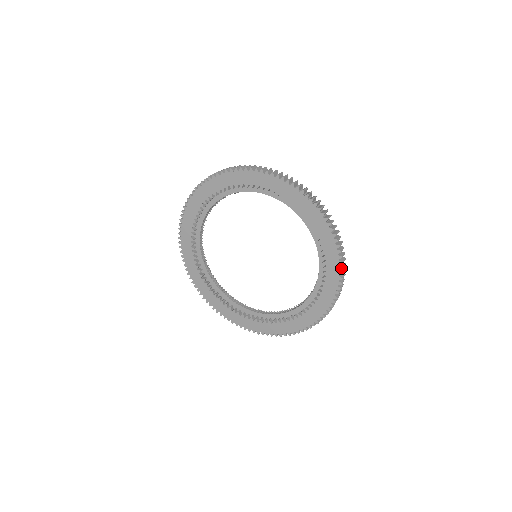
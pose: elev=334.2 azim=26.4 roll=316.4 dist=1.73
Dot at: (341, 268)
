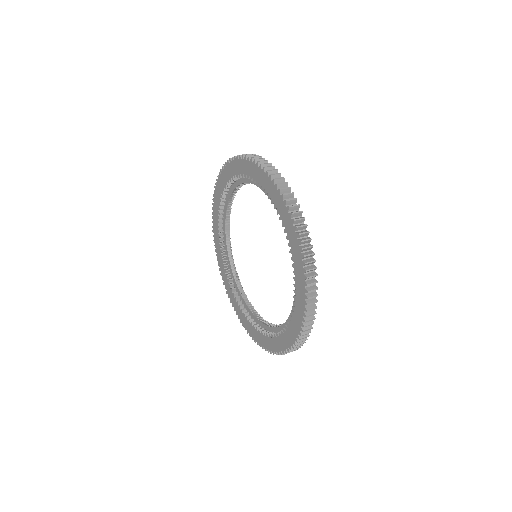
Dot at: (304, 263)
